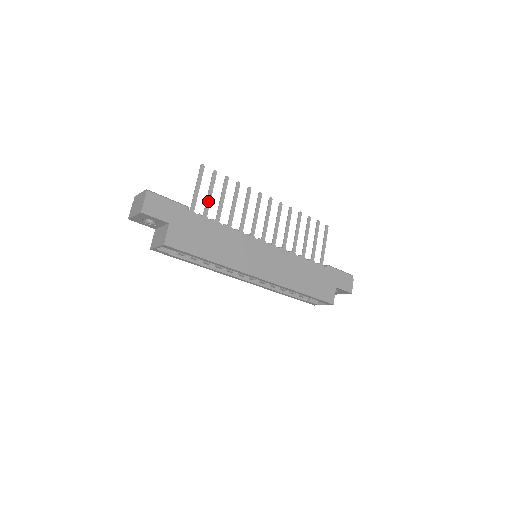
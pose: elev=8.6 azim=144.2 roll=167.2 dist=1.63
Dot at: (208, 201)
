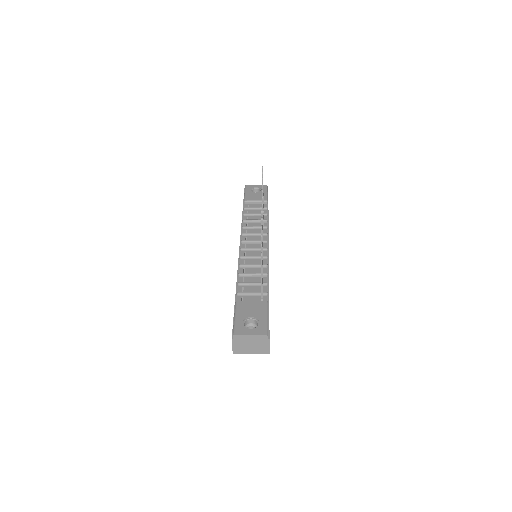
Dot at: (262, 274)
